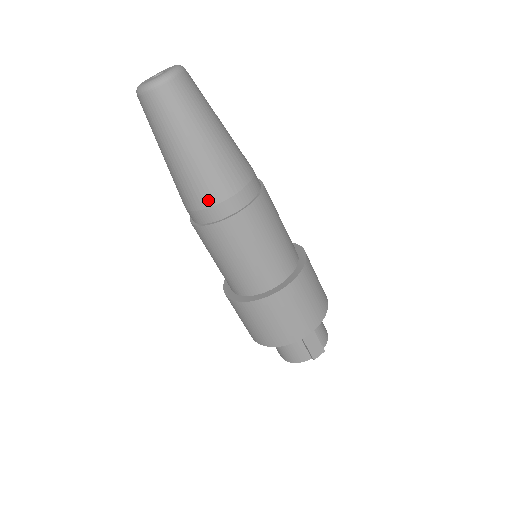
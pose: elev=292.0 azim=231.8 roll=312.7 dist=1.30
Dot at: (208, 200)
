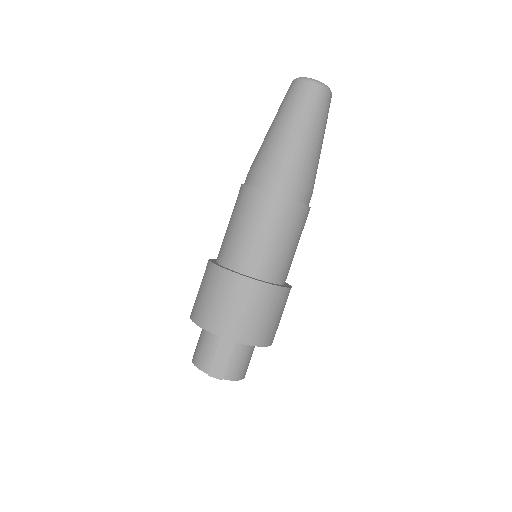
Dot at: (263, 168)
